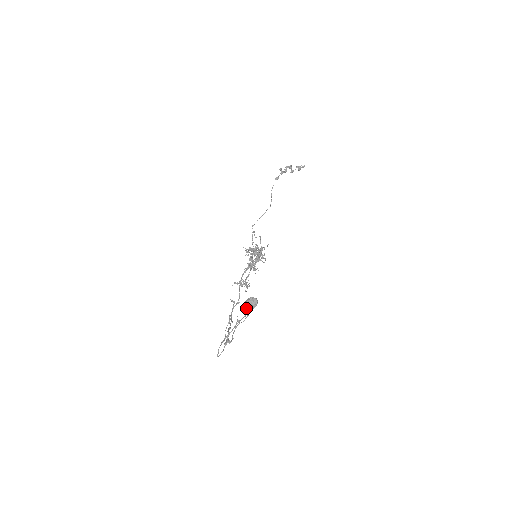
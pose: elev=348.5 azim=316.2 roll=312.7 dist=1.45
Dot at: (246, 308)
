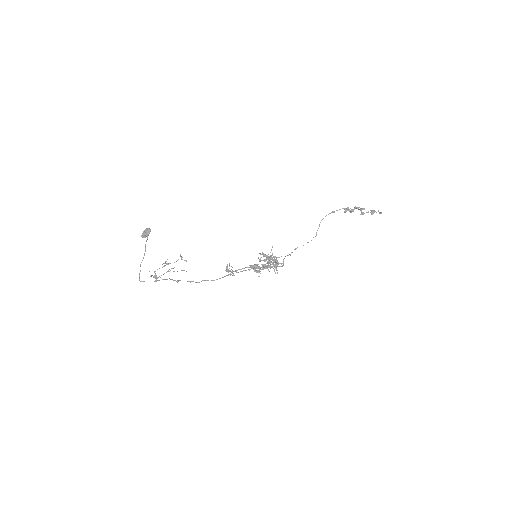
Dot at: (142, 234)
